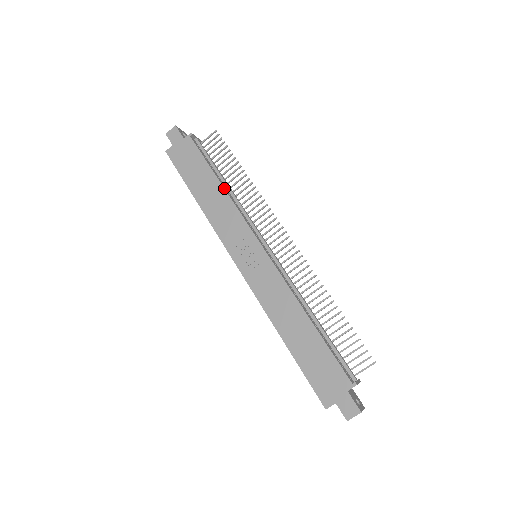
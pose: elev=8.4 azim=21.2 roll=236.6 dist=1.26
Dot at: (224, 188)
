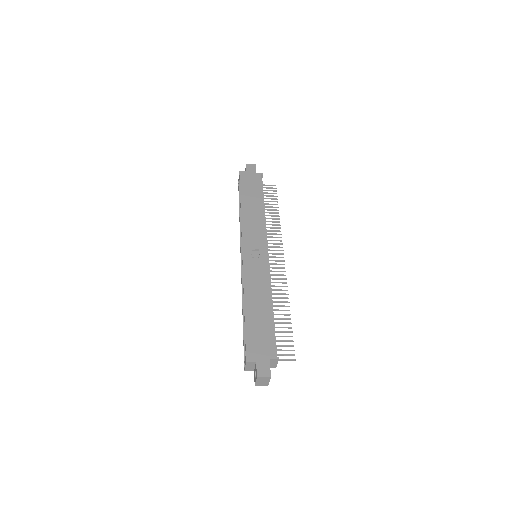
Dot at: occluded
